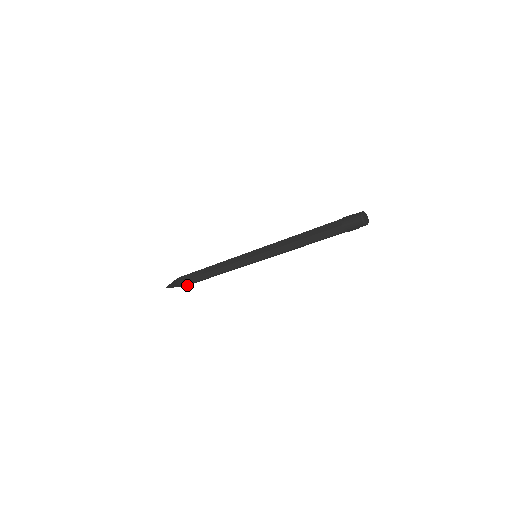
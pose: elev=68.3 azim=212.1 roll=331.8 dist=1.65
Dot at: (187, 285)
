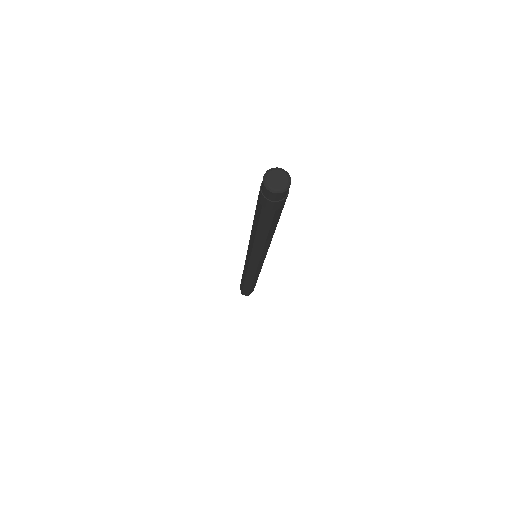
Dot at: (252, 291)
